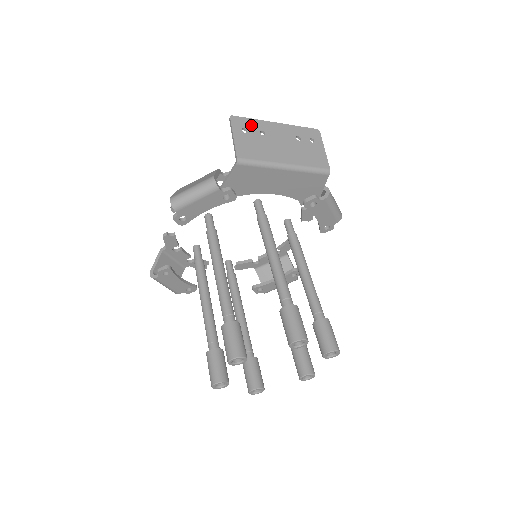
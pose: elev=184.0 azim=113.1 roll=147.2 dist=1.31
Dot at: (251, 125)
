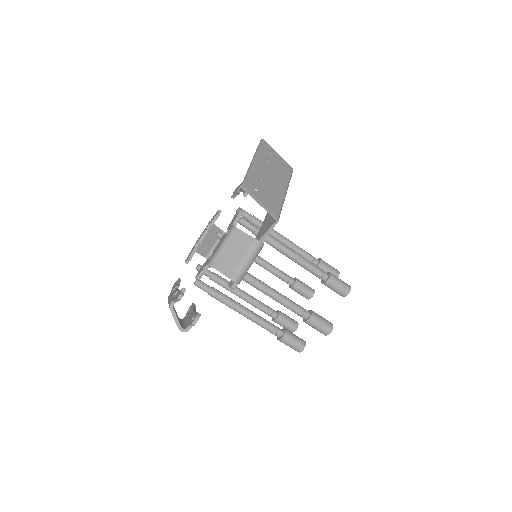
Dot at: (253, 180)
